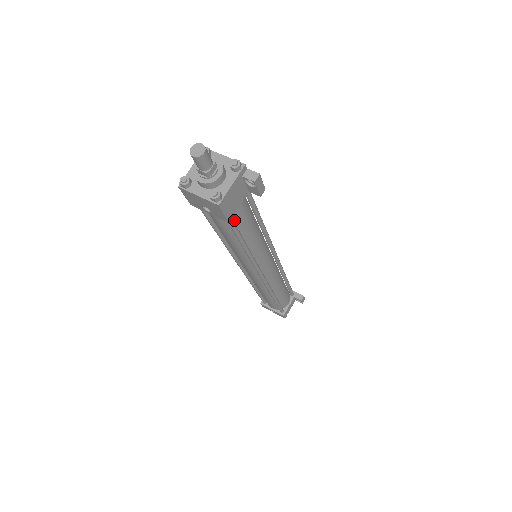
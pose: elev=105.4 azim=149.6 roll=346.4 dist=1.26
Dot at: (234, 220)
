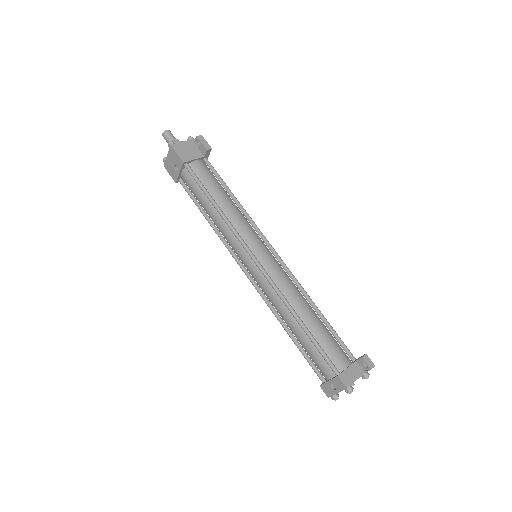
Dot at: (196, 175)
